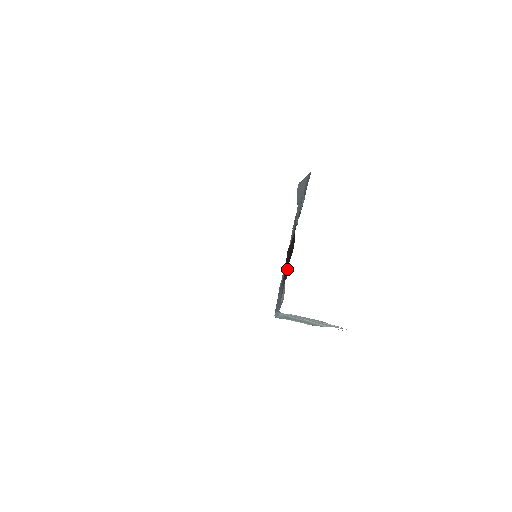
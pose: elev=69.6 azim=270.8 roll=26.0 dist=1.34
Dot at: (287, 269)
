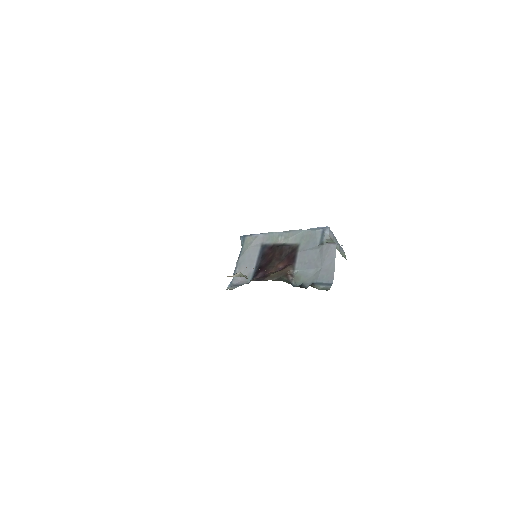
Dot at: (266, 260)
